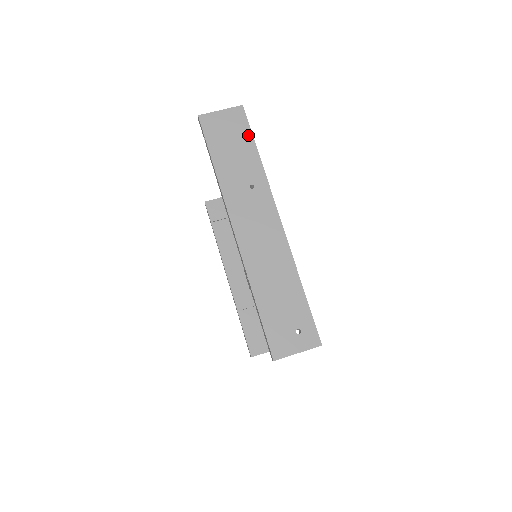
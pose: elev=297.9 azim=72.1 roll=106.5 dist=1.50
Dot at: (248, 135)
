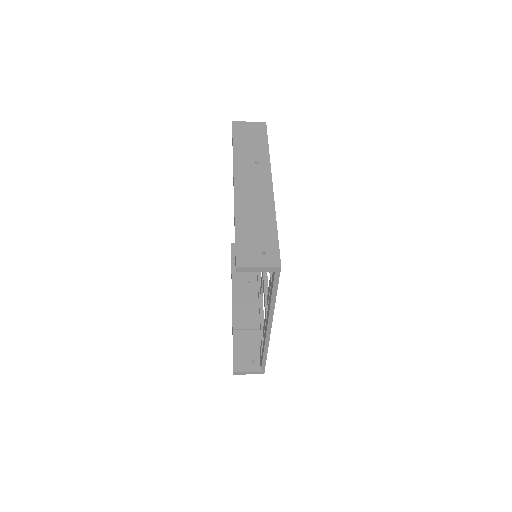
Dot at: (264, 137)
